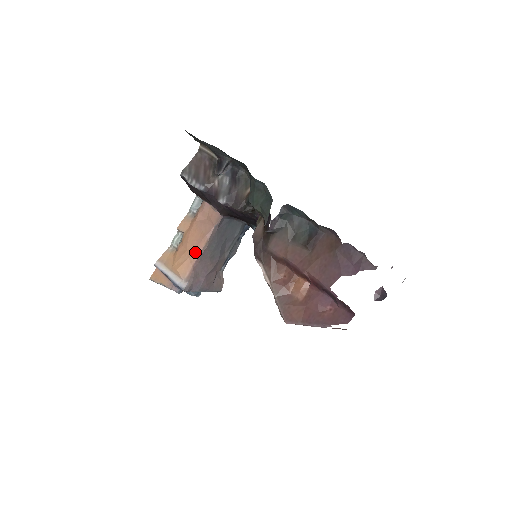
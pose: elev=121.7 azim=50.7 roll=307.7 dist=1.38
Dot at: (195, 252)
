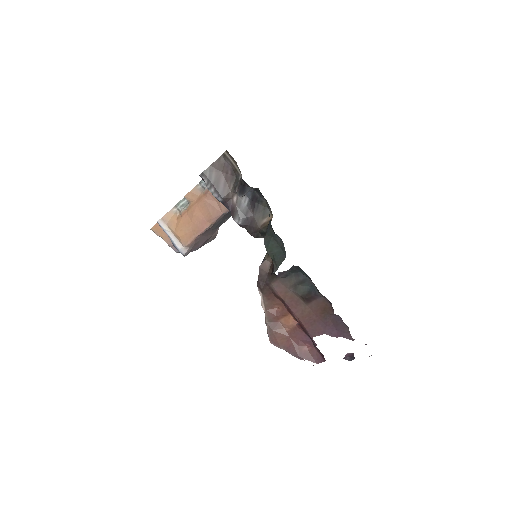
Dot at: (199, 228)
